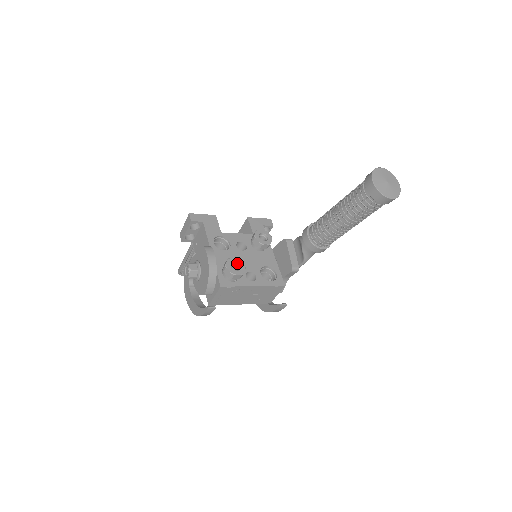
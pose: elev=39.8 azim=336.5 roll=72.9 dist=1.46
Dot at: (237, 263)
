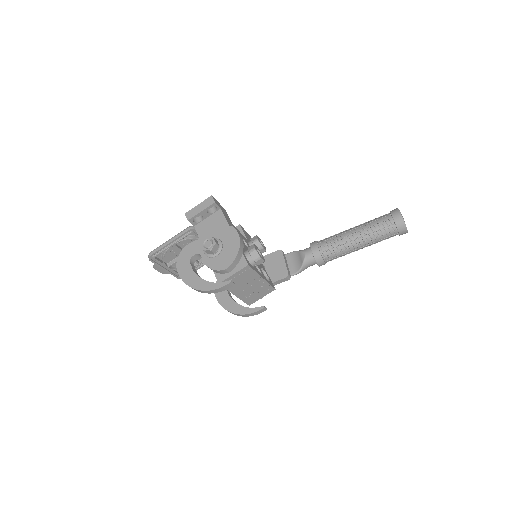
Dot at: (258, 251)
